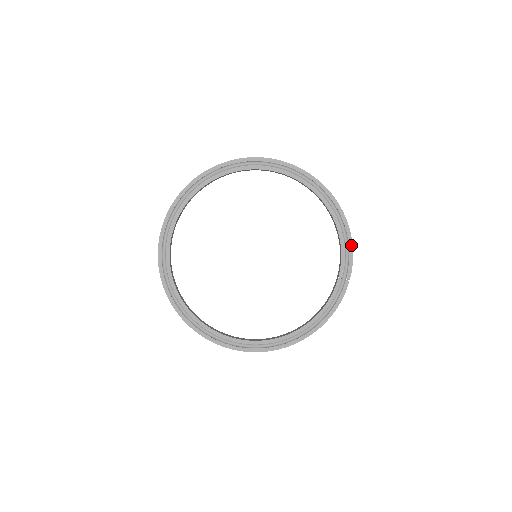
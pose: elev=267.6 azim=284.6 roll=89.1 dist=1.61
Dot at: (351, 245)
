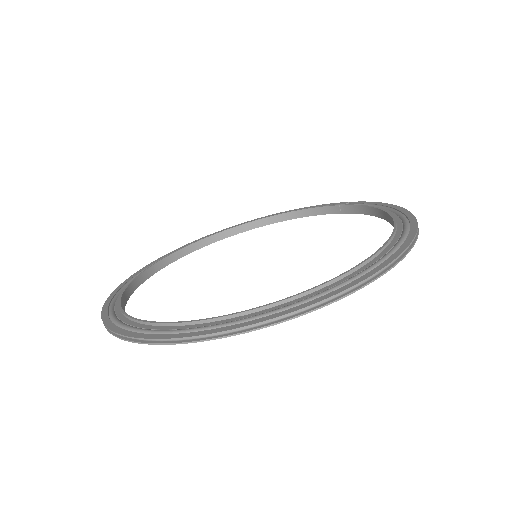
Dot at: (310, 207)
